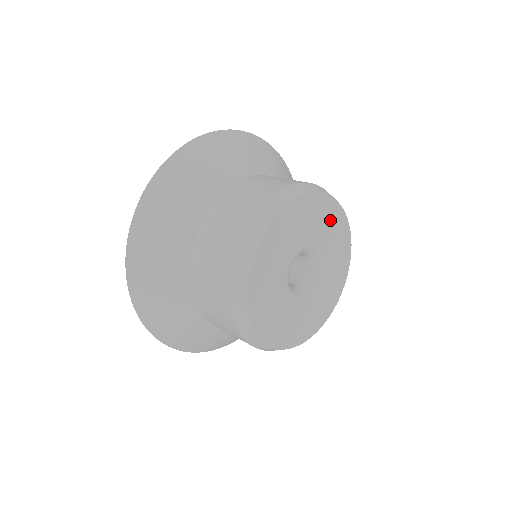
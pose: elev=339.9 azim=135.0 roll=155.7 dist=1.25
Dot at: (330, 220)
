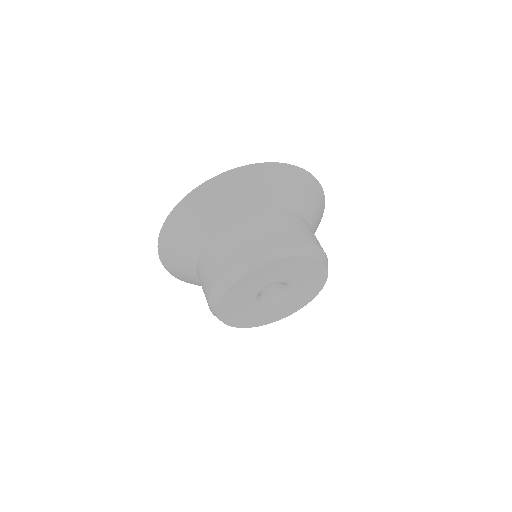
Dot at: (314, 279)
